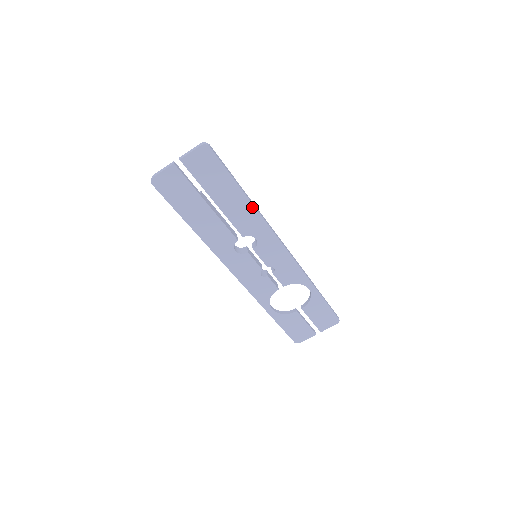
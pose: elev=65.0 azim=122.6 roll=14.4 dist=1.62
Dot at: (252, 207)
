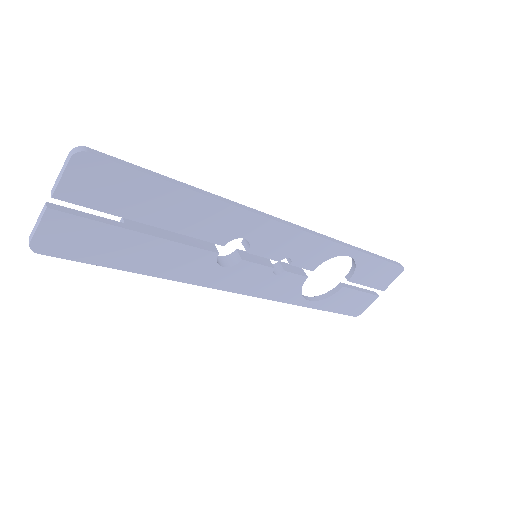
Dot at: (215, 202)
